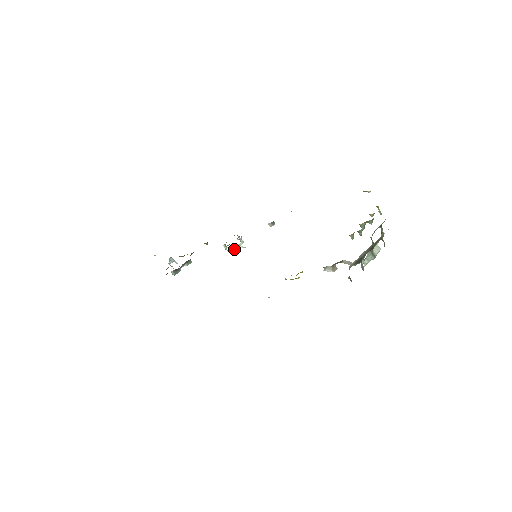
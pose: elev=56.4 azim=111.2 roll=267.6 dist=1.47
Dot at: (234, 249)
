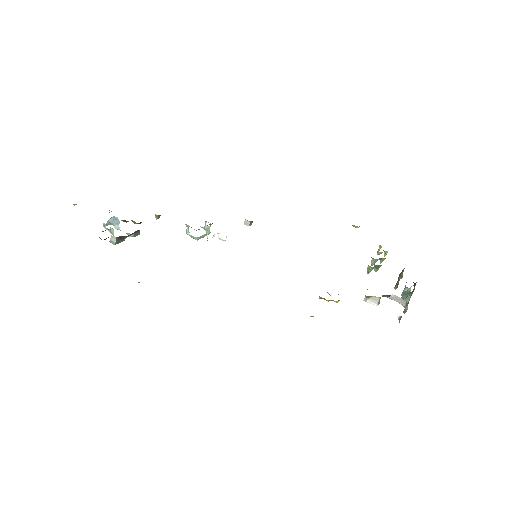
Dot at: (200, 237)
